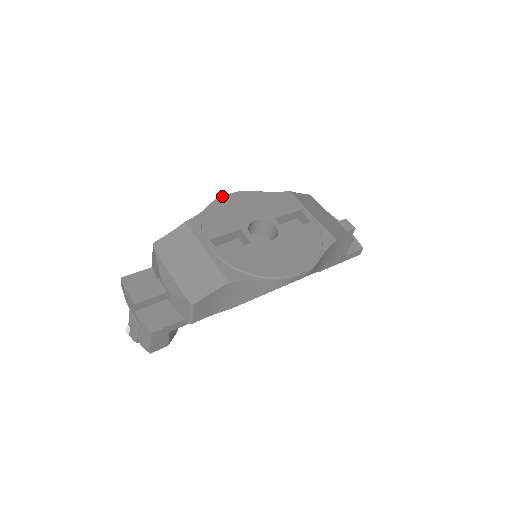
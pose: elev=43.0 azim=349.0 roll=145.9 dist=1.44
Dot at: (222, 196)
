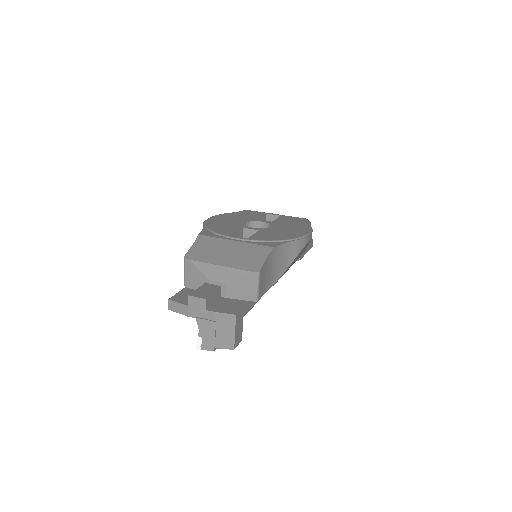
Dot at: occluded
